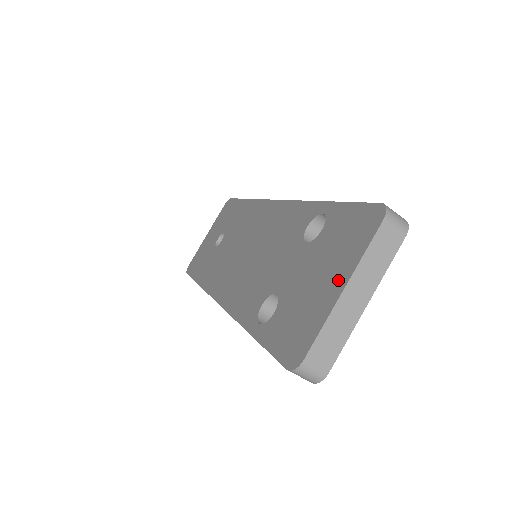
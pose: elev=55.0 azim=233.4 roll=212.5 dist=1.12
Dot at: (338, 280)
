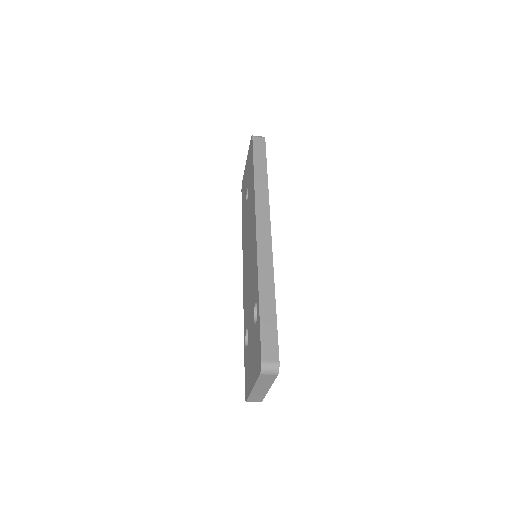
Dot at: (253, 379)
